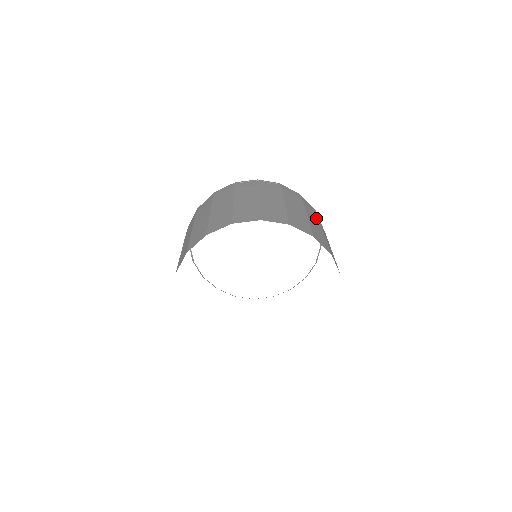
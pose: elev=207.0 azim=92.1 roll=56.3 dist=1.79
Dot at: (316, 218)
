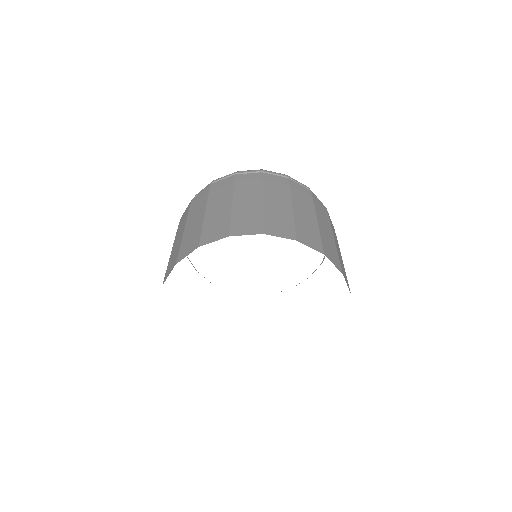
Dot at: (309, 204)
